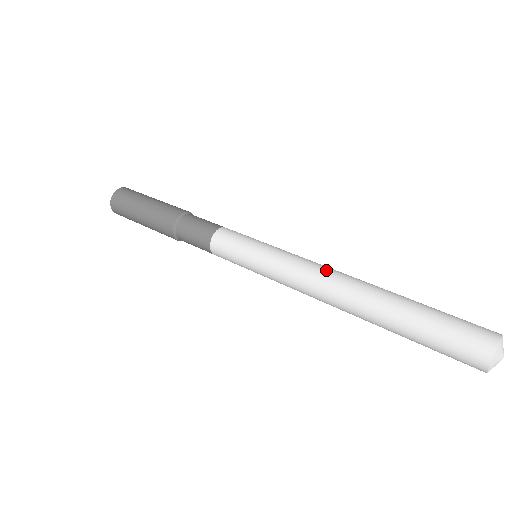
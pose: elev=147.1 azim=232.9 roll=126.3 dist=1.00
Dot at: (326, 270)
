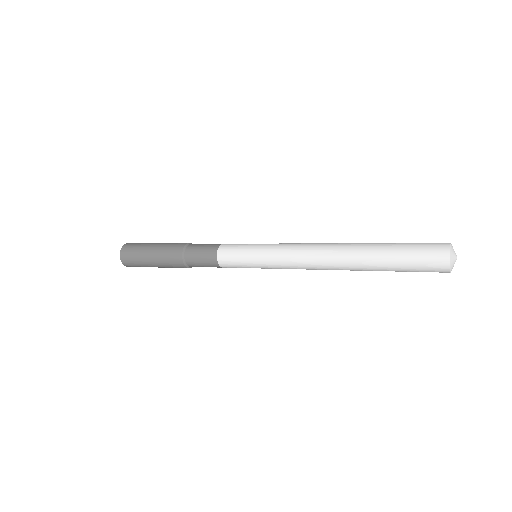
Dot at: occluded
